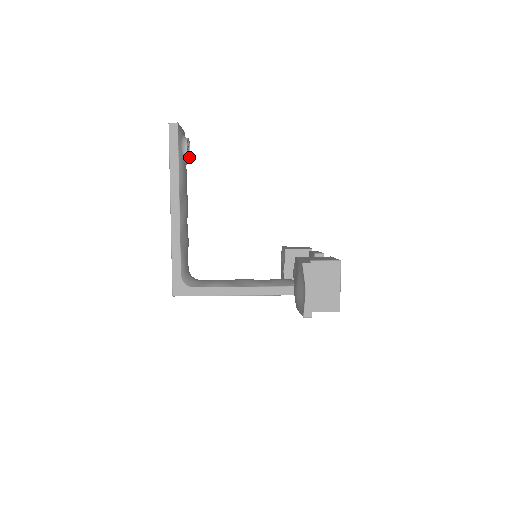
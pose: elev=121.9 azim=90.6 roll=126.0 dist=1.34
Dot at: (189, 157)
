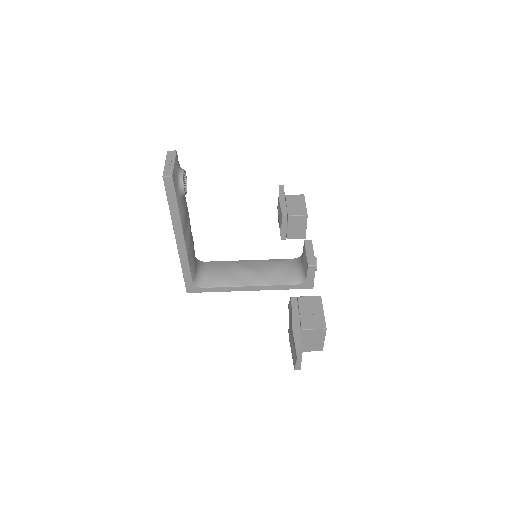
Dot at: (186, 182)
